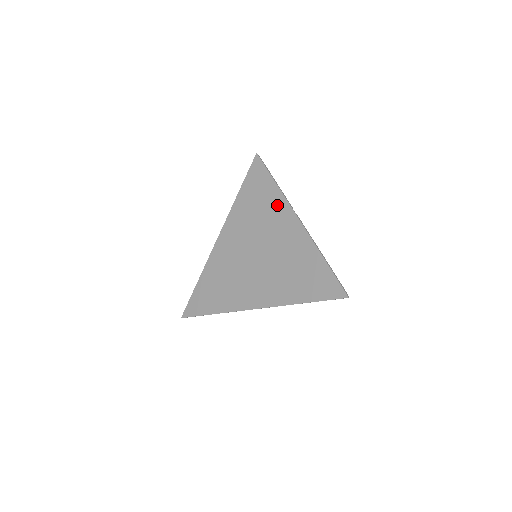
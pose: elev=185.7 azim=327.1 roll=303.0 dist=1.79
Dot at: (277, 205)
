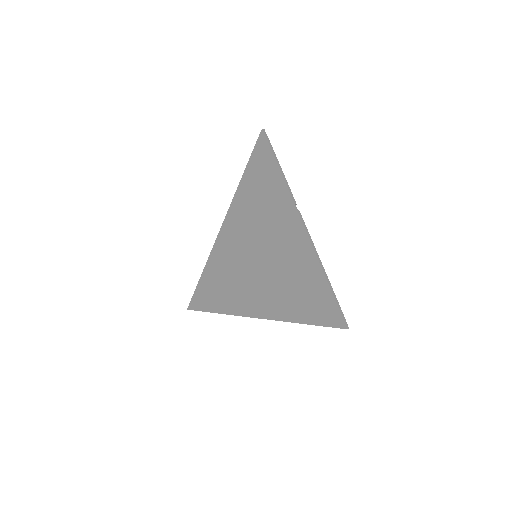
Dot at: (279, 198)
